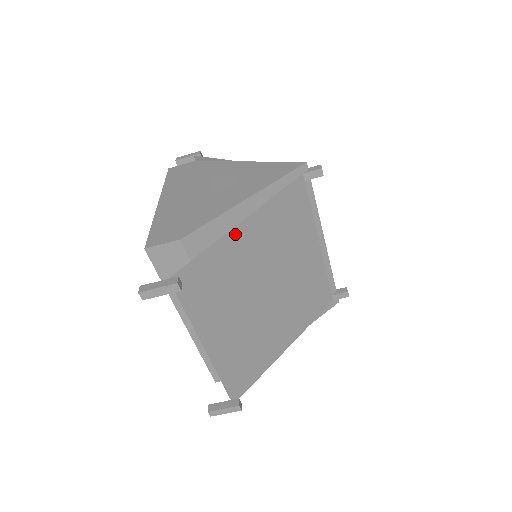
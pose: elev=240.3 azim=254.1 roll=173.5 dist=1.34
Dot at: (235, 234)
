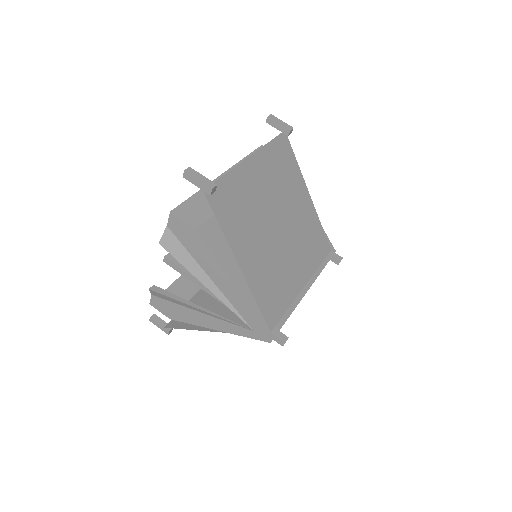
Dot at: (304, 187)
